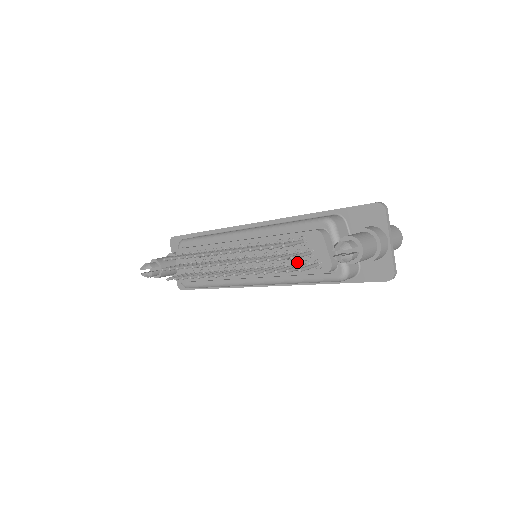
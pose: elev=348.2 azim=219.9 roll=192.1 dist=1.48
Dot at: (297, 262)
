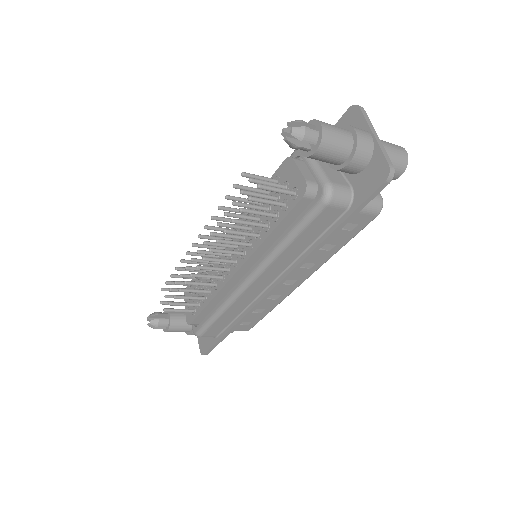
Dot at: (276, 209)
